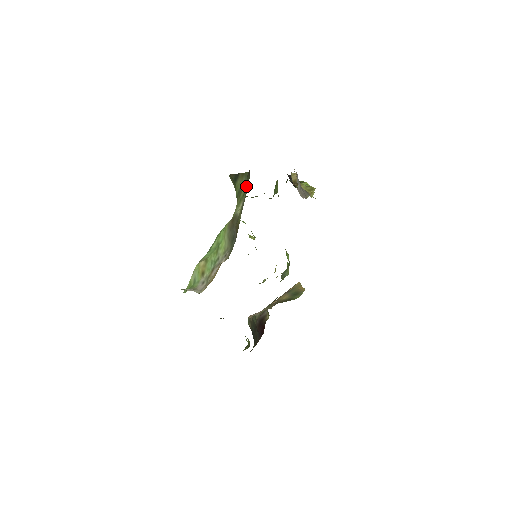
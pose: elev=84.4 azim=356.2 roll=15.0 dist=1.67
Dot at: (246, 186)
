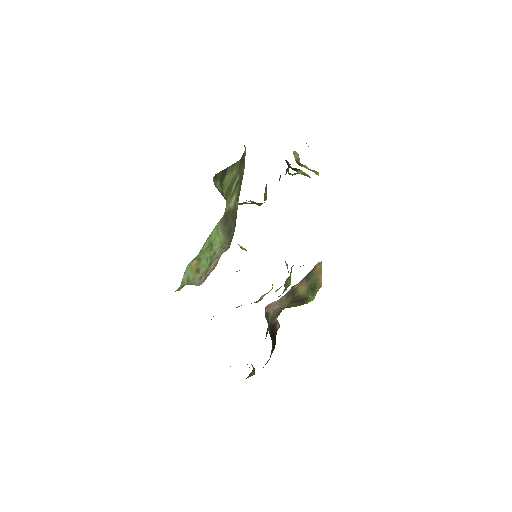
Dot at: (238, 176)
